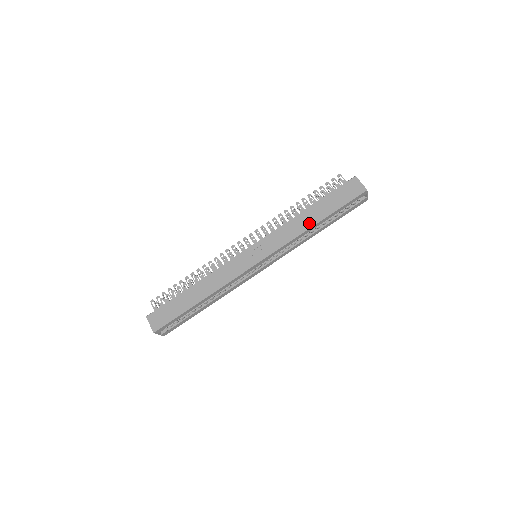
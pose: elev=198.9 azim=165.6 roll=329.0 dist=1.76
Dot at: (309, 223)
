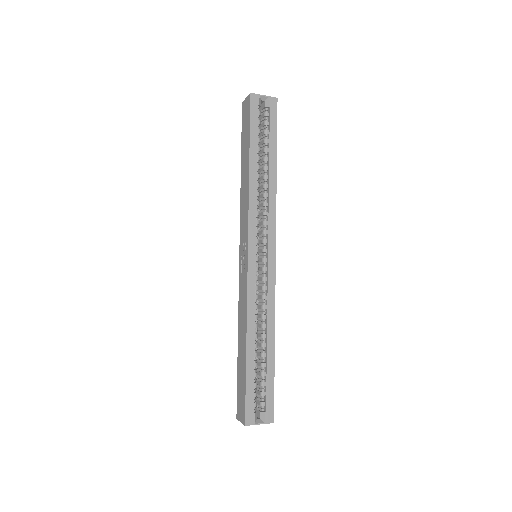
Dot at: (246, 176)
